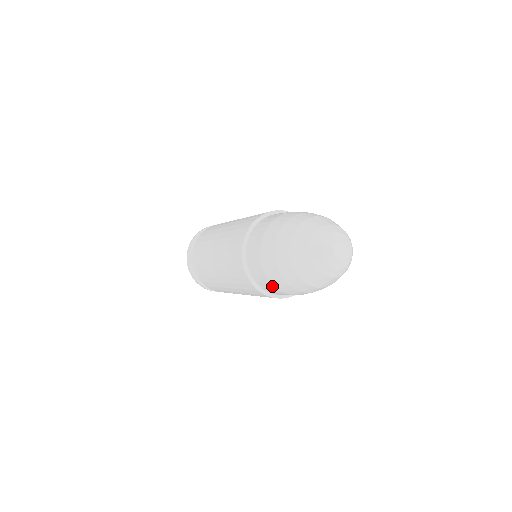
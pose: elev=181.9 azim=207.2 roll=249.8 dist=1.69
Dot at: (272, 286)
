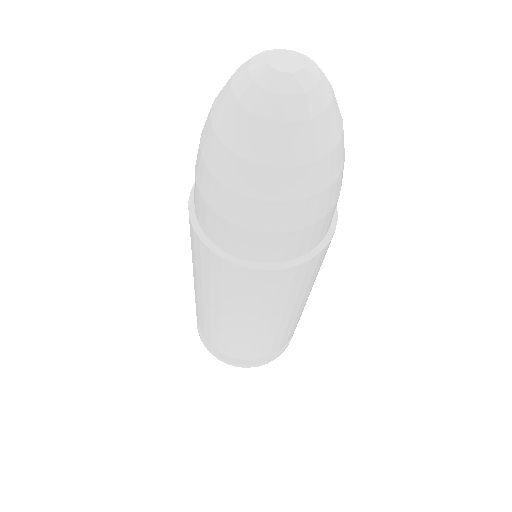
Dot at: (252, 234)
